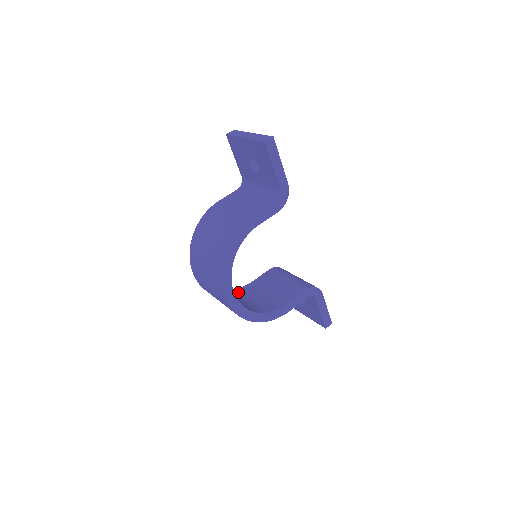
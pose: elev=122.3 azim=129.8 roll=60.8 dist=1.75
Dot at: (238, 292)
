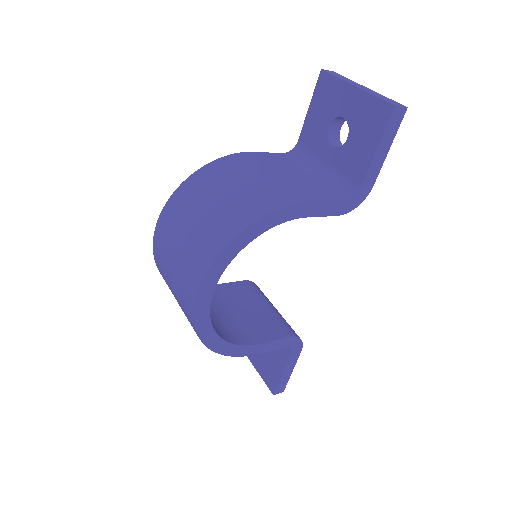
Dot at: occluded
